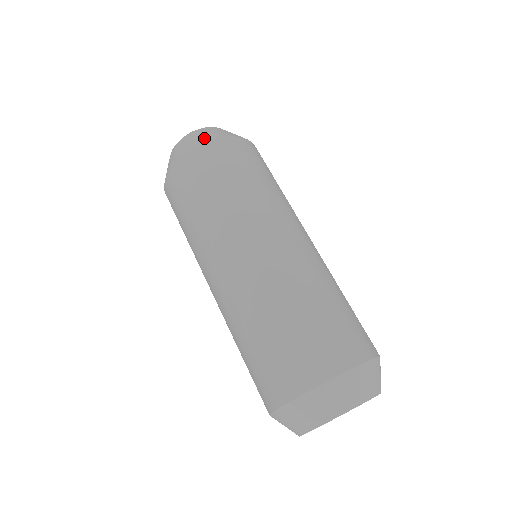
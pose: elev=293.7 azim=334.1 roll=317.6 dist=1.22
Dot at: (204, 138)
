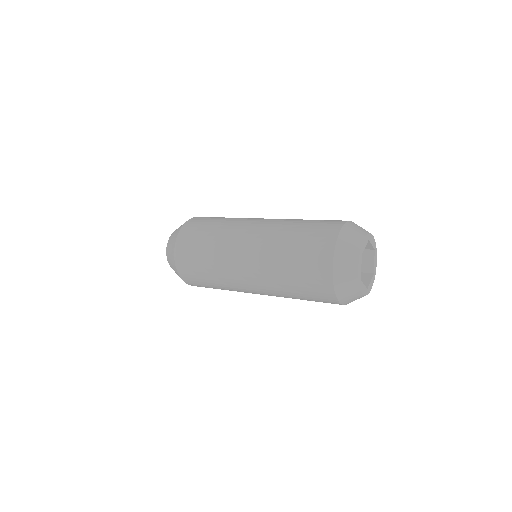
Dot at: occluded
